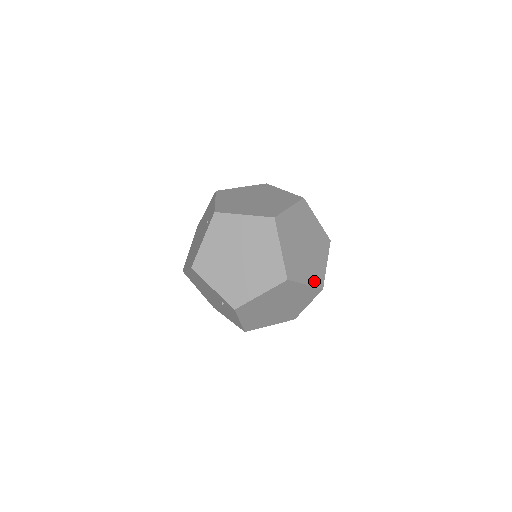
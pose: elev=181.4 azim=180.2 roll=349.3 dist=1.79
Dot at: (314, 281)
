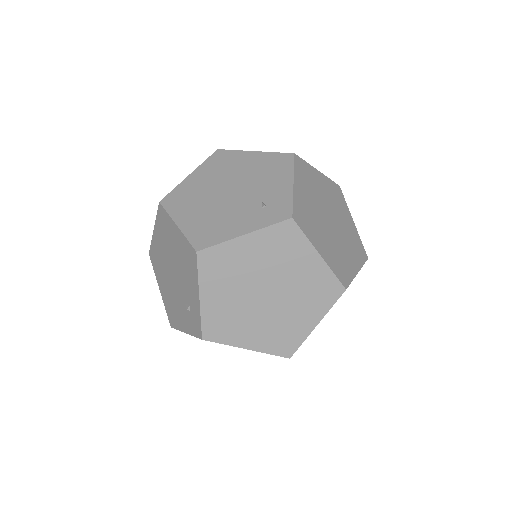
Dot at: occluded
